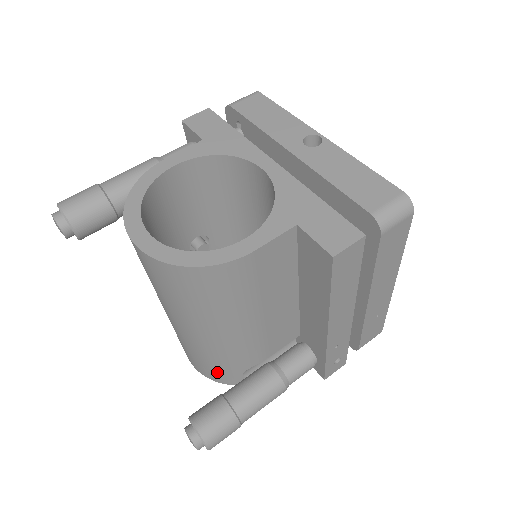
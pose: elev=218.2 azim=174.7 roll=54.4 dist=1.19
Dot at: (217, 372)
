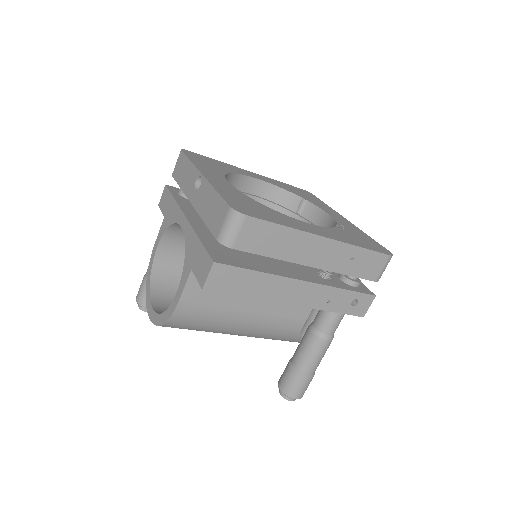
Dot at: (289, 341)
